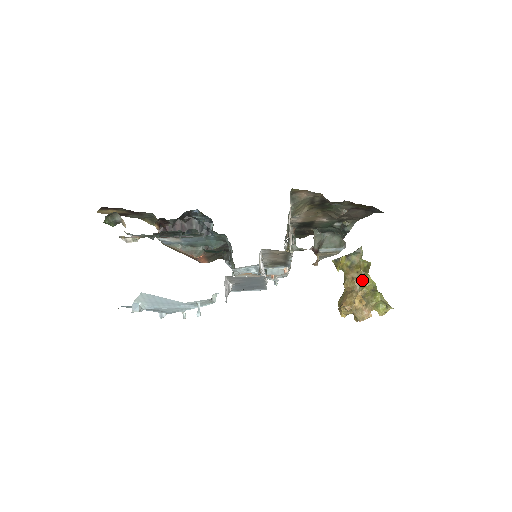
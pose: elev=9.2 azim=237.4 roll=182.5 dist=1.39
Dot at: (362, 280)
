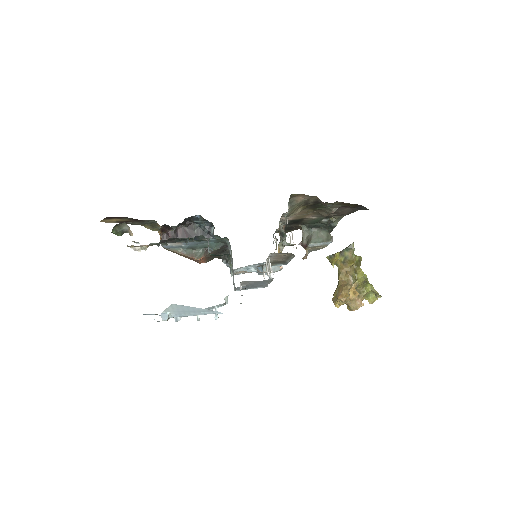
Dot at: (355, 273)
